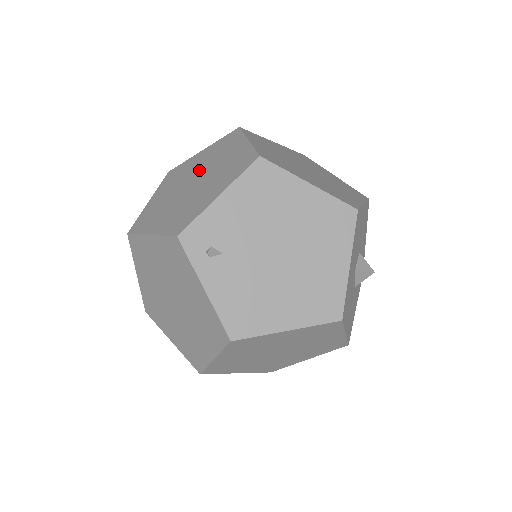
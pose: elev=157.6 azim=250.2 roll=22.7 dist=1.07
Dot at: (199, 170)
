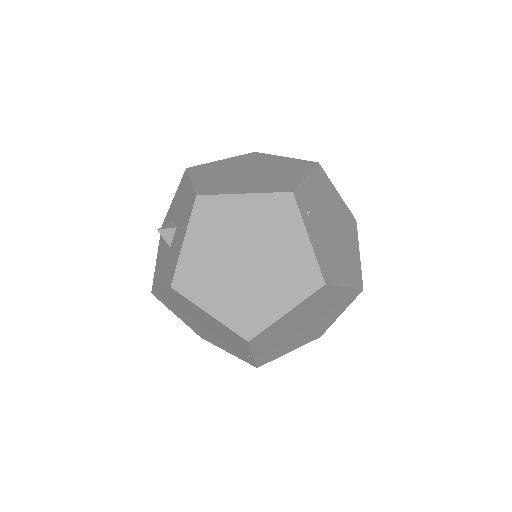
Dot at: (244, 167)
